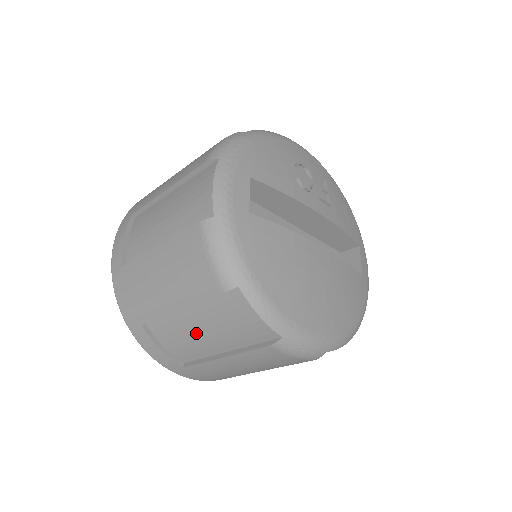
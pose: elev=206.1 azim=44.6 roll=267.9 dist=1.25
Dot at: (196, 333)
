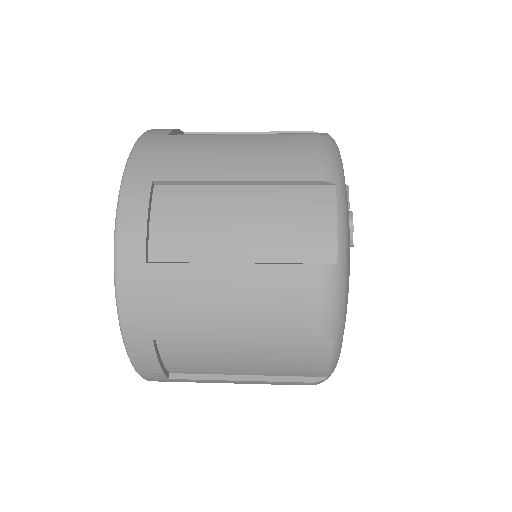
Dot at: occluded
